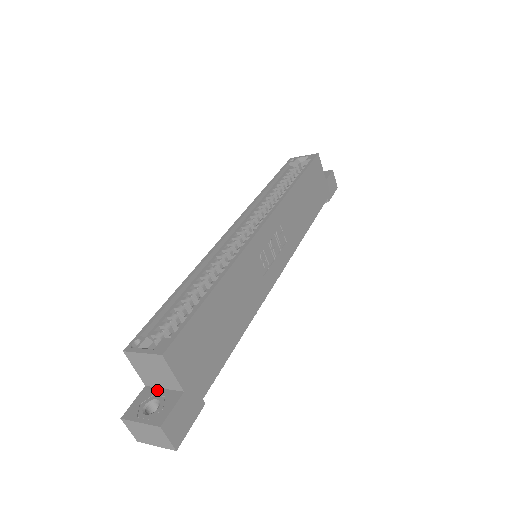
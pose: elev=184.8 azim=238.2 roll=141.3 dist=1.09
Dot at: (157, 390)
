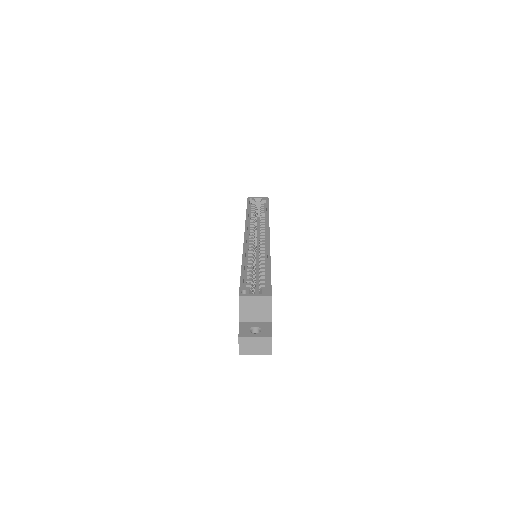
Dot at: (251, 322)
